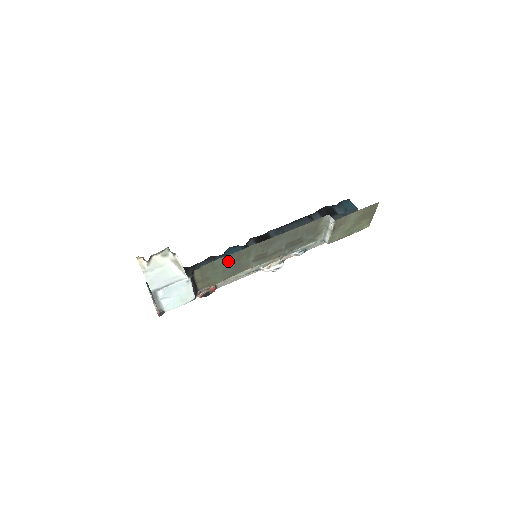
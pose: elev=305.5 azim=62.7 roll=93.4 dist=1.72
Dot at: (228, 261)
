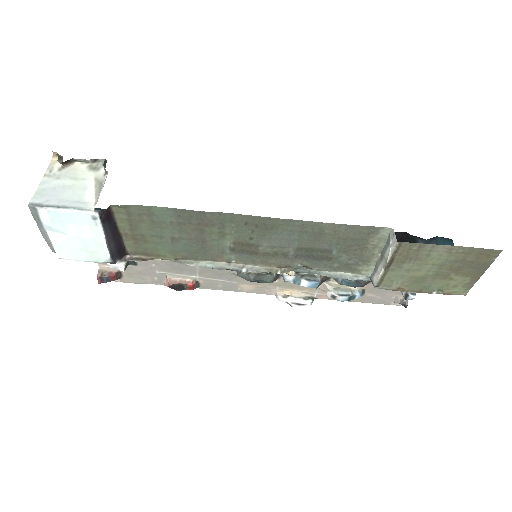
Dot at: (181, 223)
